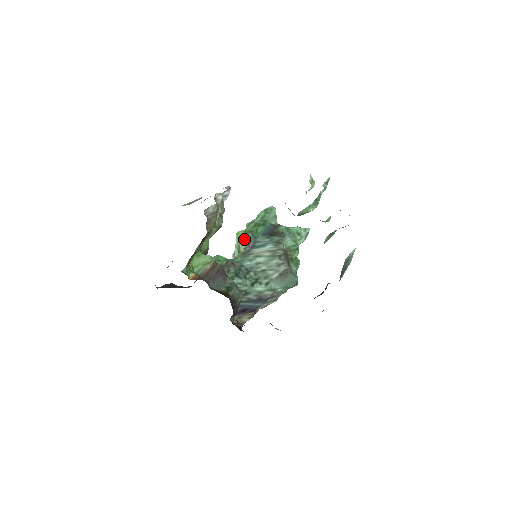
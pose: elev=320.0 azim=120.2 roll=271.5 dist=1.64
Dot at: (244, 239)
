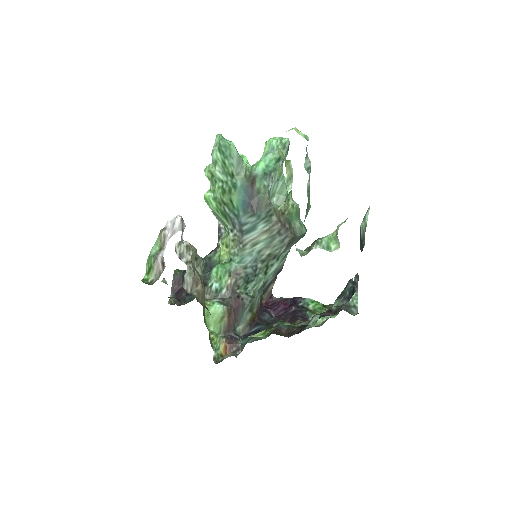
Dot at: (222, 215)
